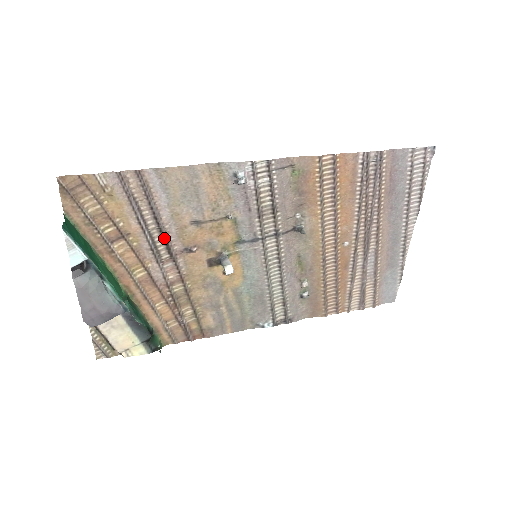
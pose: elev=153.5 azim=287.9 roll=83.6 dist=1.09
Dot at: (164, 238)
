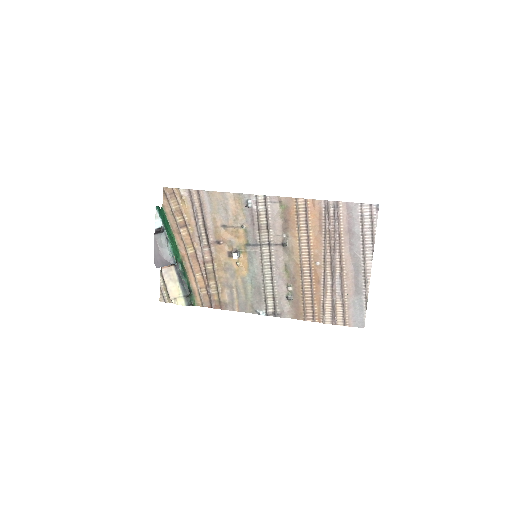
Dot at: (206, 231)
